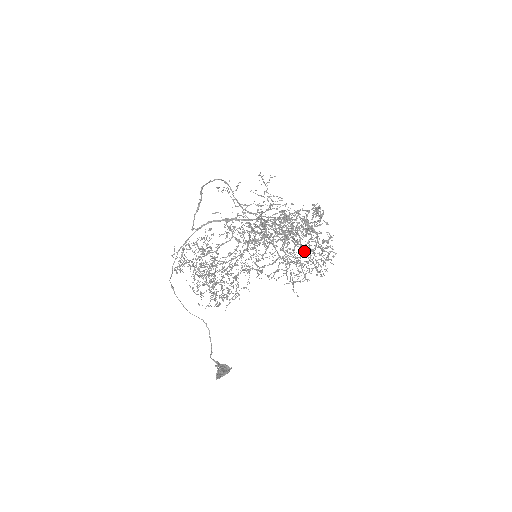
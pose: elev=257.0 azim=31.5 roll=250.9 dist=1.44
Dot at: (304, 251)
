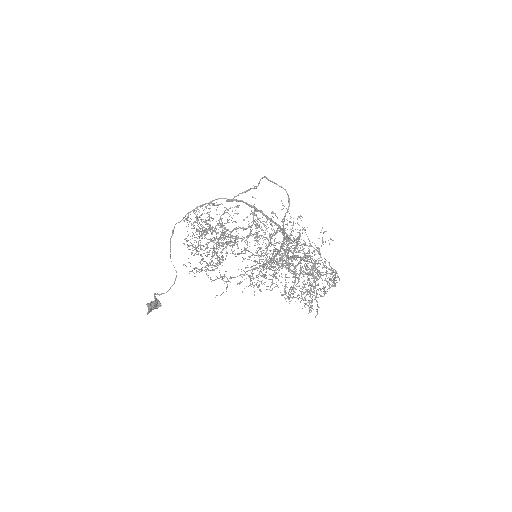
Dot at: (287, 267)
